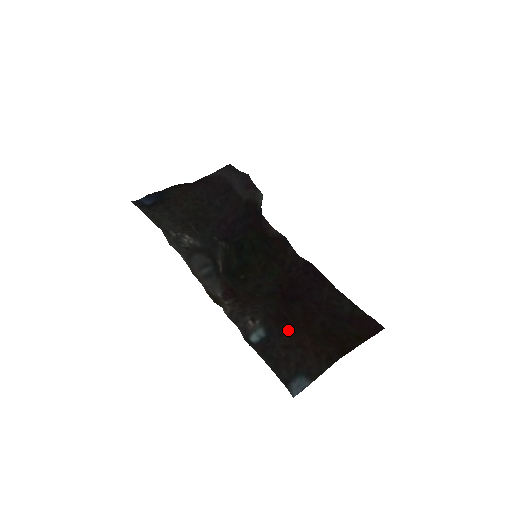
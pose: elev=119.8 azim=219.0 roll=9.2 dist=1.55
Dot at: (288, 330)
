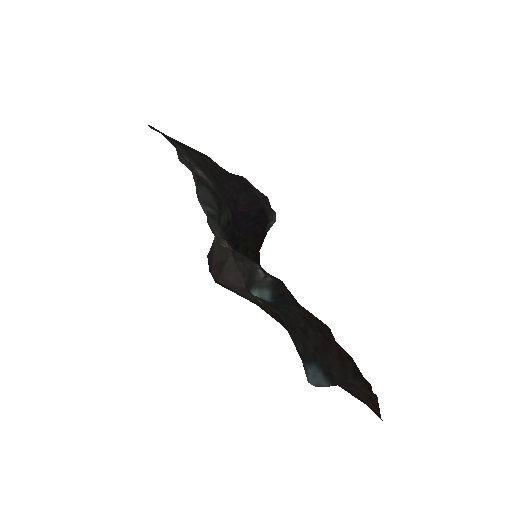
Dot at: occluded
